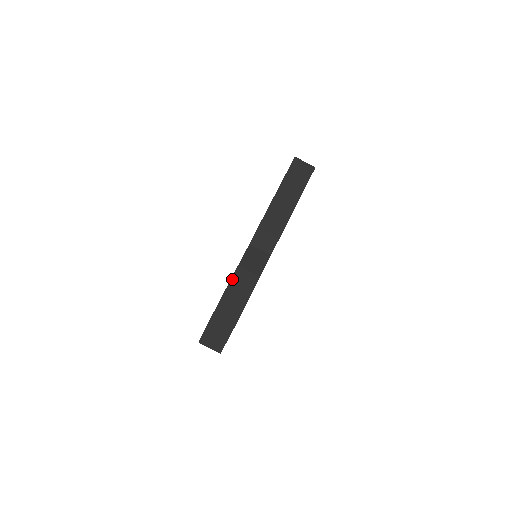
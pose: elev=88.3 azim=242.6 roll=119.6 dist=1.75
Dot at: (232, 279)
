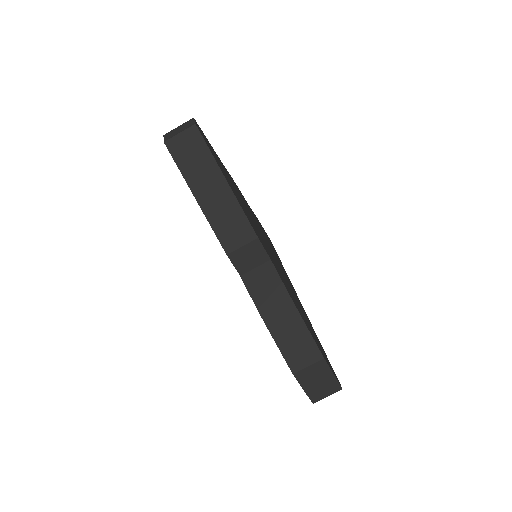
Dot at: (269, 329)
